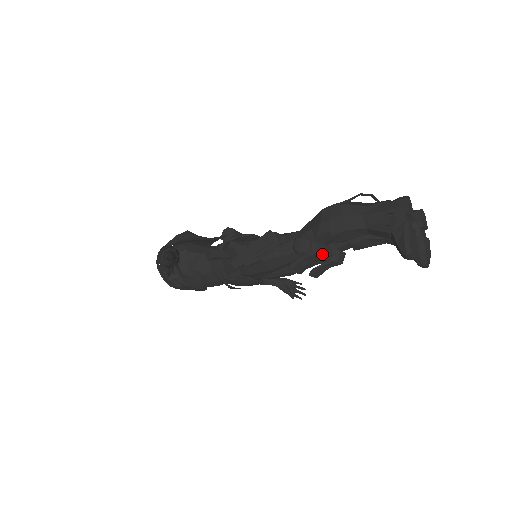
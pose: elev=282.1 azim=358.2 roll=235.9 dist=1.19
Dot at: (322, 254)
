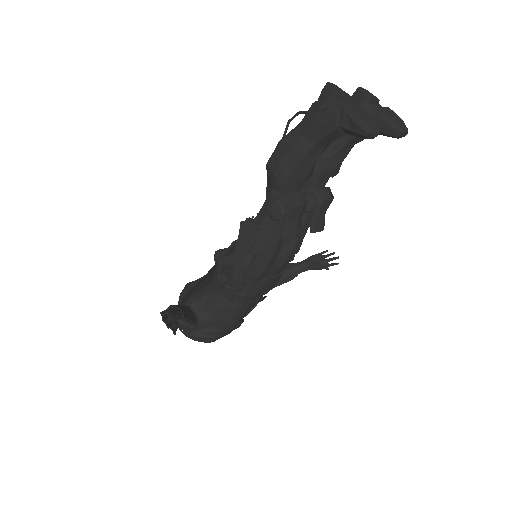
Dot at: (300, 202)
